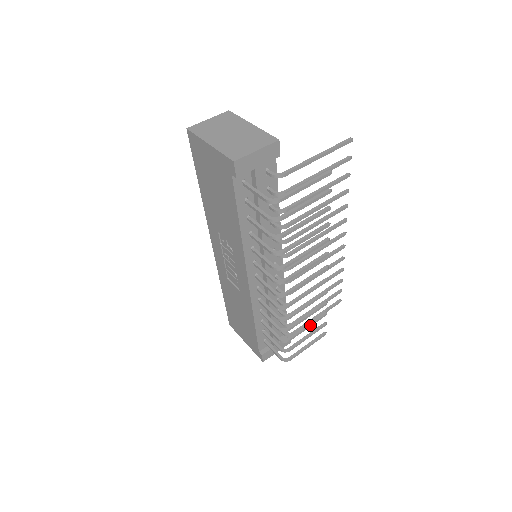
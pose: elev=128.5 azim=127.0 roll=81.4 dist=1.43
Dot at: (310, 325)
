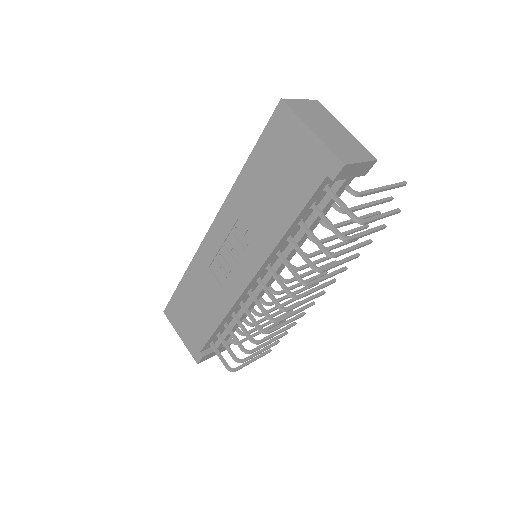
Dot at: (272, 341)
